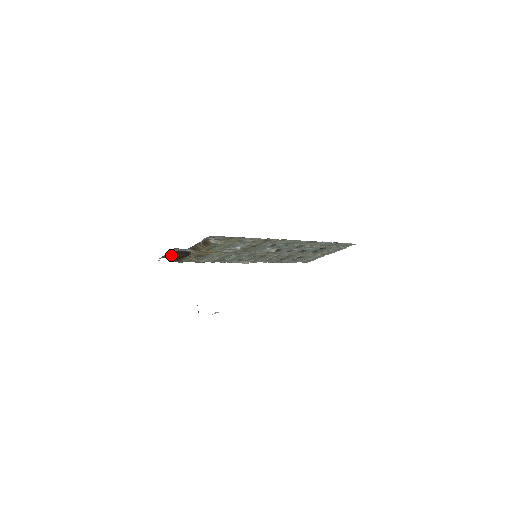
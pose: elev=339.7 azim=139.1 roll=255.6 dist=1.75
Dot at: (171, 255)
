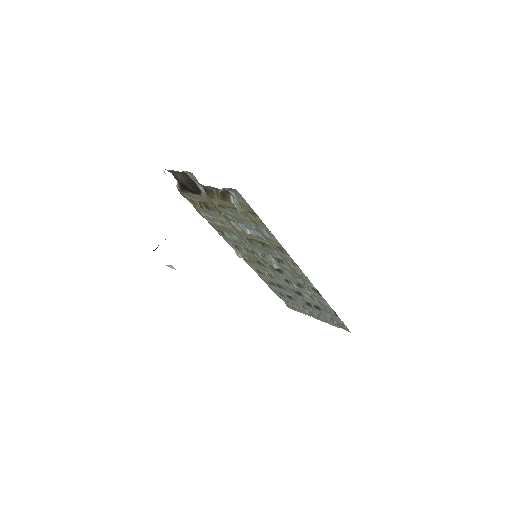
Dot at: (181, 177)
